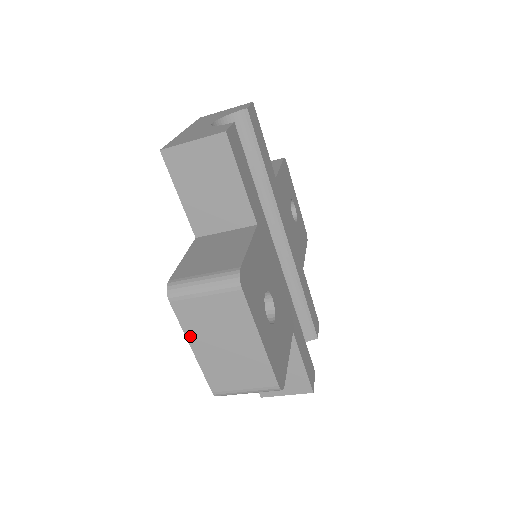
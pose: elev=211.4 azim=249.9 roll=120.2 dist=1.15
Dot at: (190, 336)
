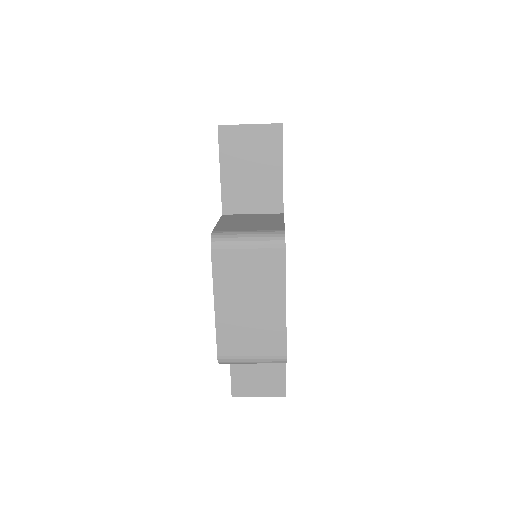
Dot at: (218, 289)
